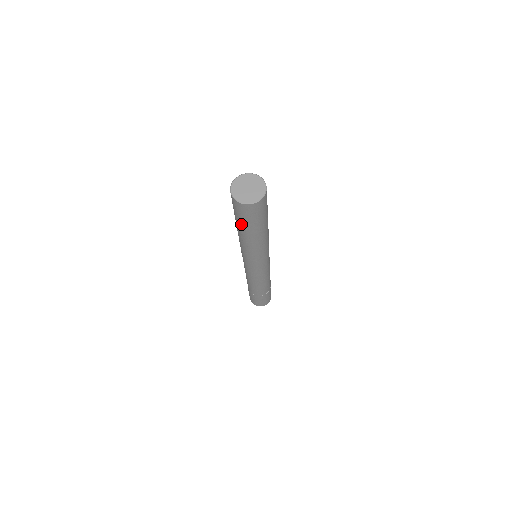
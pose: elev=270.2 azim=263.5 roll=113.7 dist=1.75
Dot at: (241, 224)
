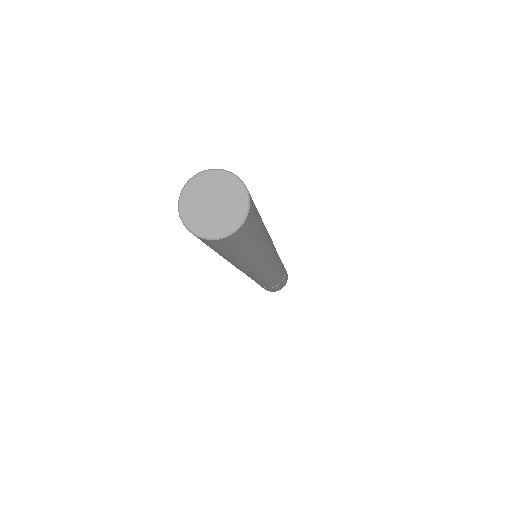
Dot at: (217, 252)
